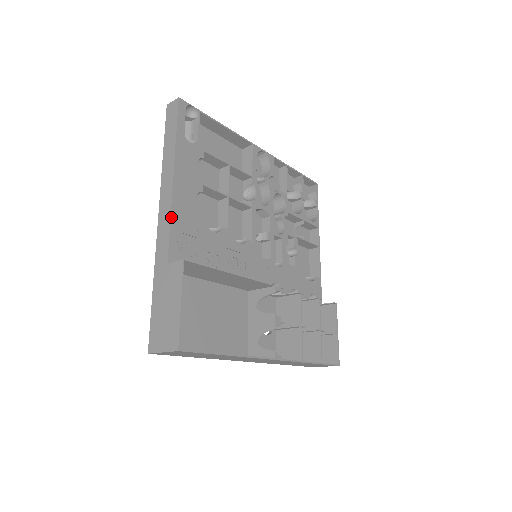
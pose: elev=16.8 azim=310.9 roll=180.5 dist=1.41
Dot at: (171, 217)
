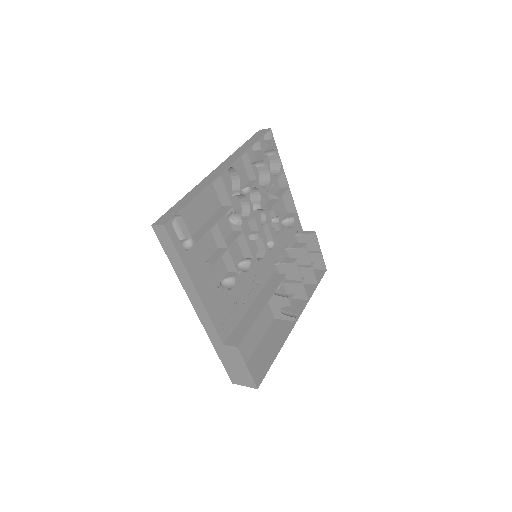
Dot at: (210, 317)
